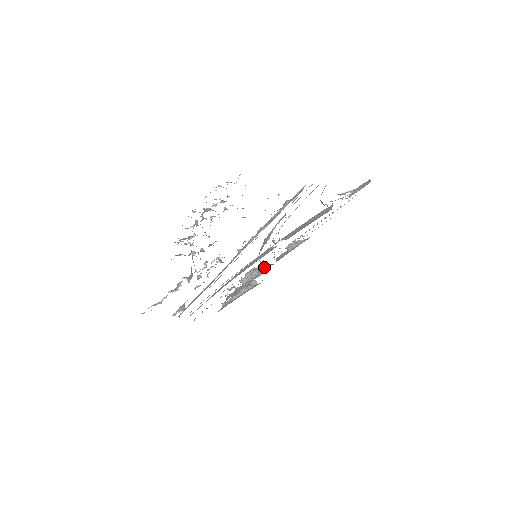
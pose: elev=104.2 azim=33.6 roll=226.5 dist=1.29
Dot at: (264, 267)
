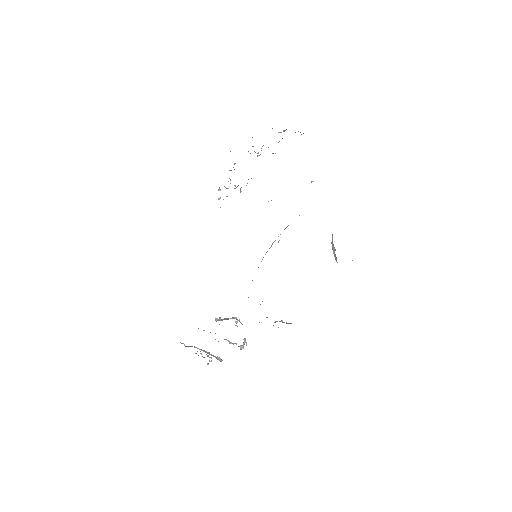
Dot at: occluded
